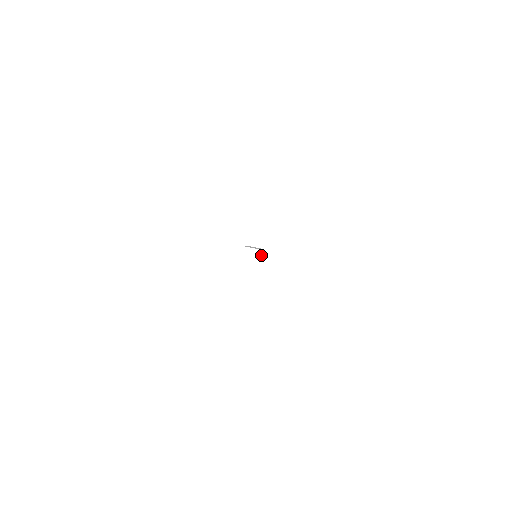
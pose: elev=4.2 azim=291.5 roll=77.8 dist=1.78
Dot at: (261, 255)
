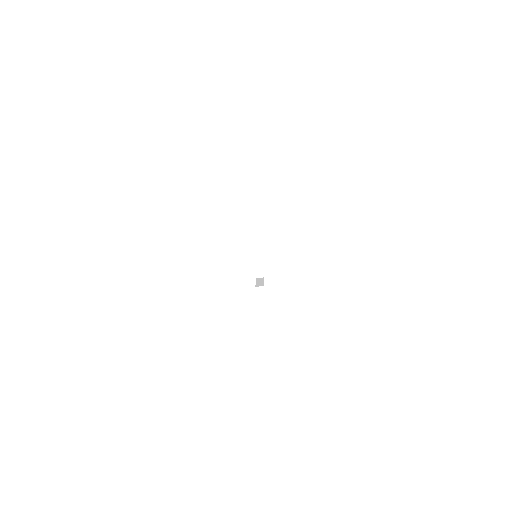
Dot at: (259, 281)
